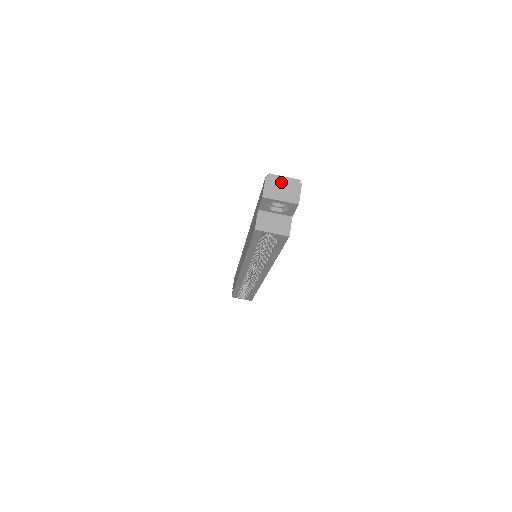
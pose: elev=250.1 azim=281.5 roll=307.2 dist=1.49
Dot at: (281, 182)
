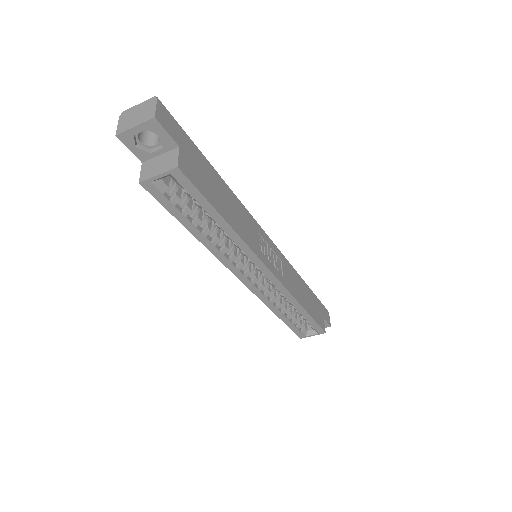
Dot at: (135, 111)
